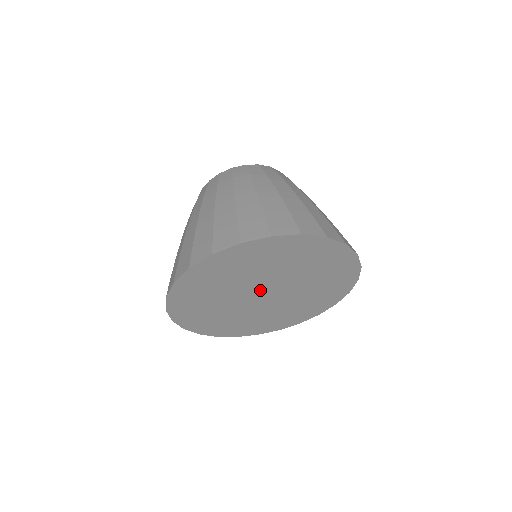
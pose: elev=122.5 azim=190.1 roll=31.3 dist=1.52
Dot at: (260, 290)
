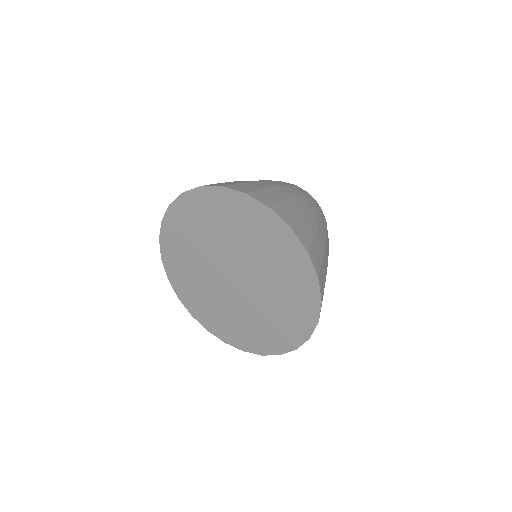
Dot at: (226, 271)
